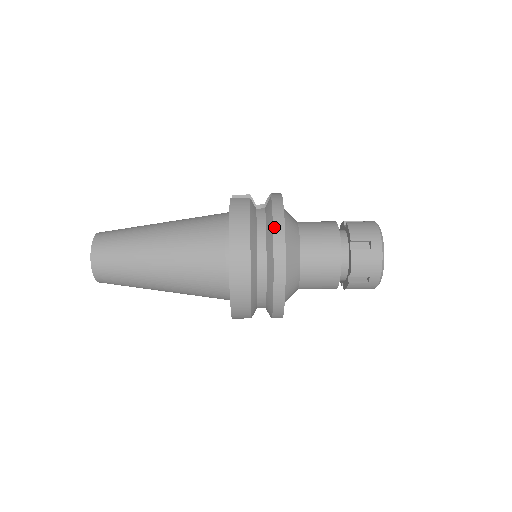
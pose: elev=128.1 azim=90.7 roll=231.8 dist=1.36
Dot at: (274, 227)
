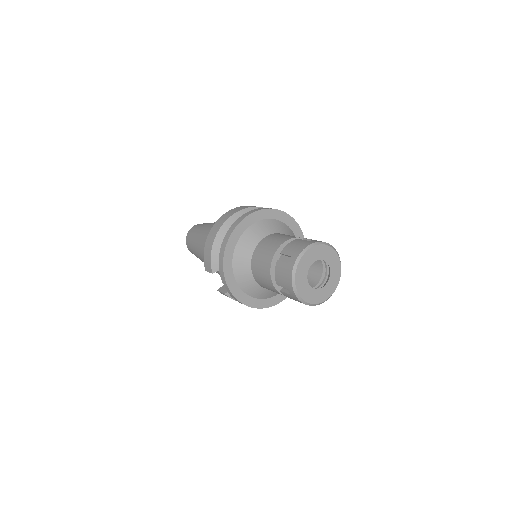
Dot at: occluded
